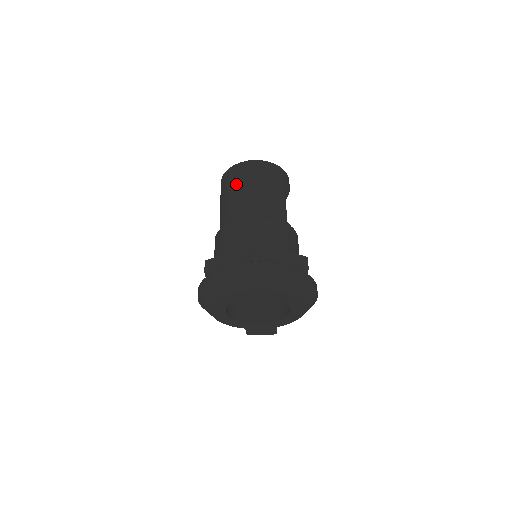
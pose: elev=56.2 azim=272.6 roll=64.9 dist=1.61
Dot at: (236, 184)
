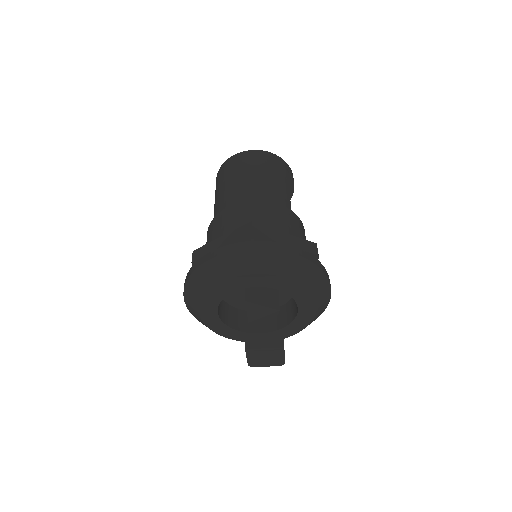
Dot at: (232, 174)
